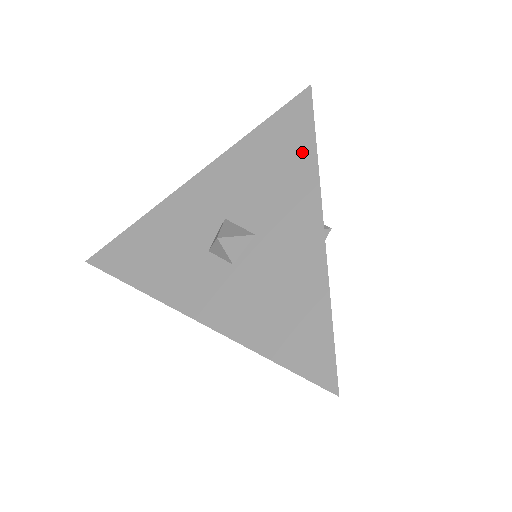
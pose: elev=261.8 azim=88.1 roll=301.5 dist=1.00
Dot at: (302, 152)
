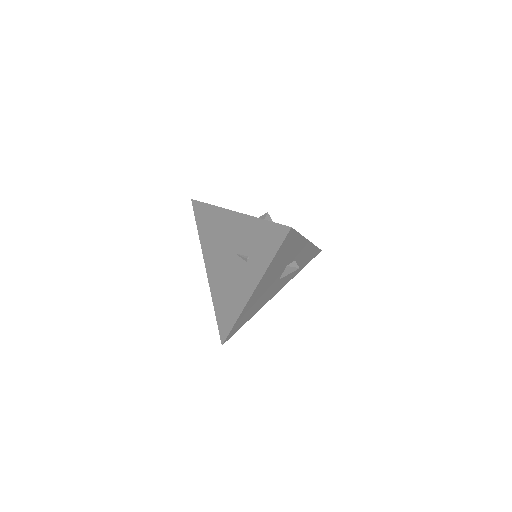
Dot at: occluded
